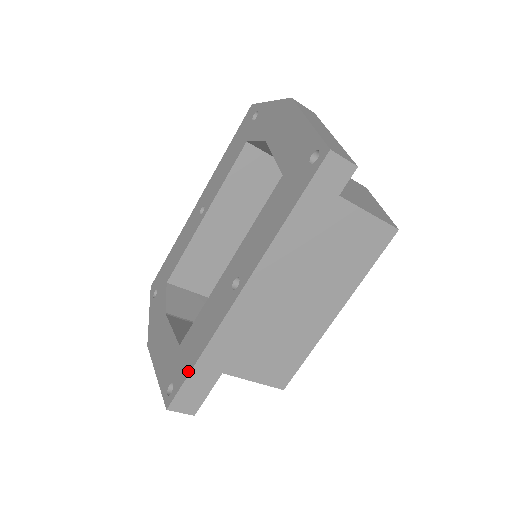
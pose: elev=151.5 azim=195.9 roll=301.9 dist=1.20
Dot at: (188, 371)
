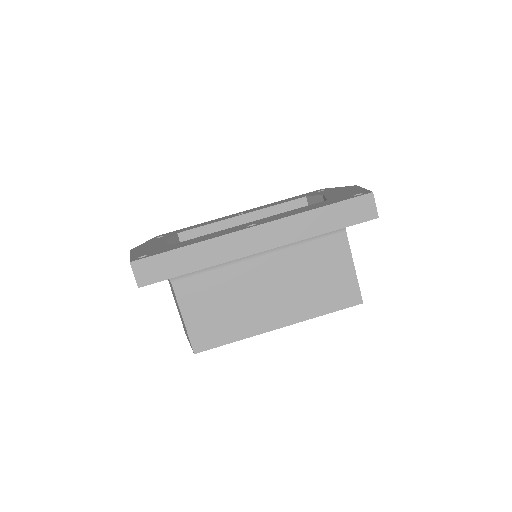
Dot at: (171, 249)
